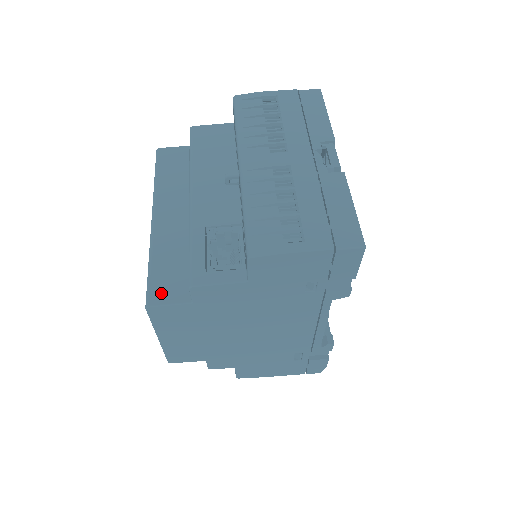
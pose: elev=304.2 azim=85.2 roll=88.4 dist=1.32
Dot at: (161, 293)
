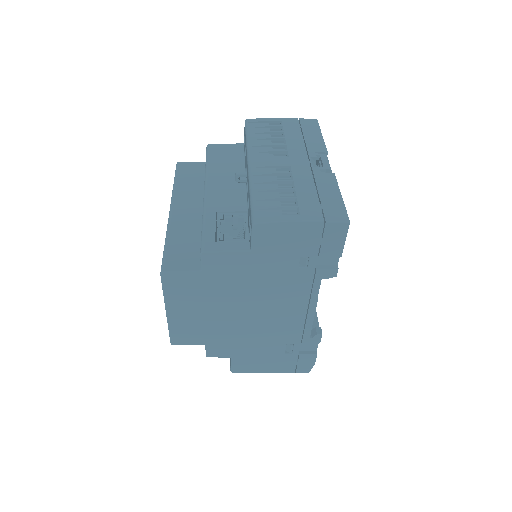
Dot at: (175, 263)
